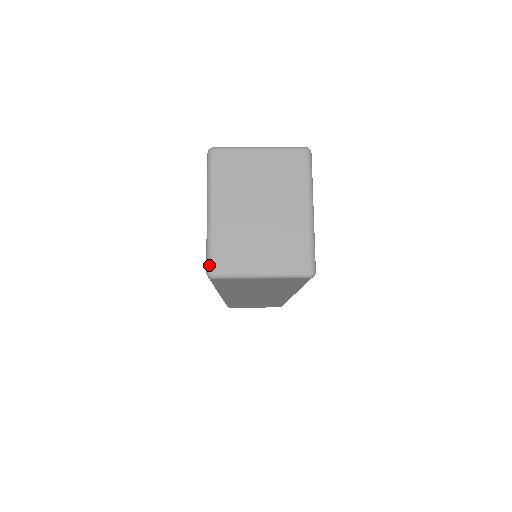
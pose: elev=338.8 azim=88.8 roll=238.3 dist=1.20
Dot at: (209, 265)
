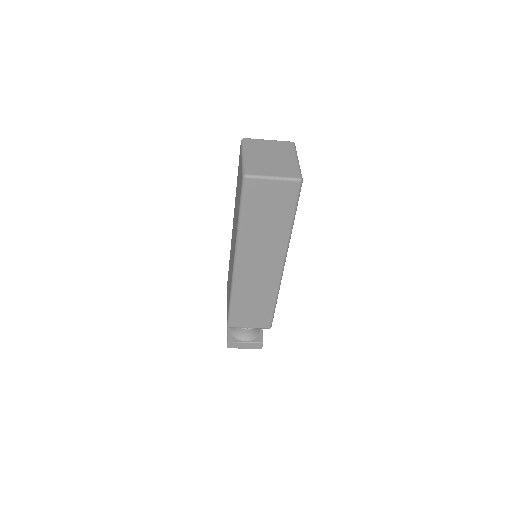
Dot at: (244, 172)
